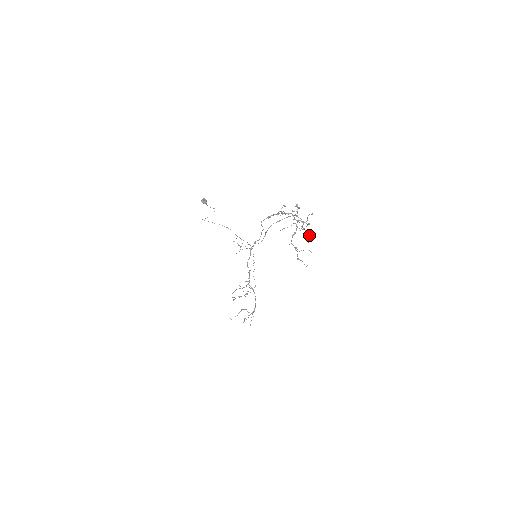
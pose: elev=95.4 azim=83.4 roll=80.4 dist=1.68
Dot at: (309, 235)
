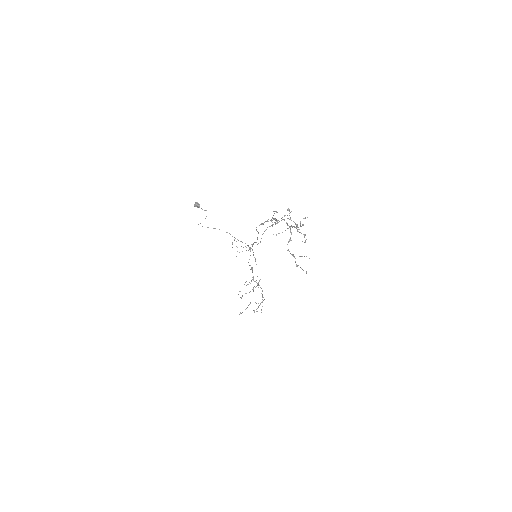
Dot at: (304, 237)
